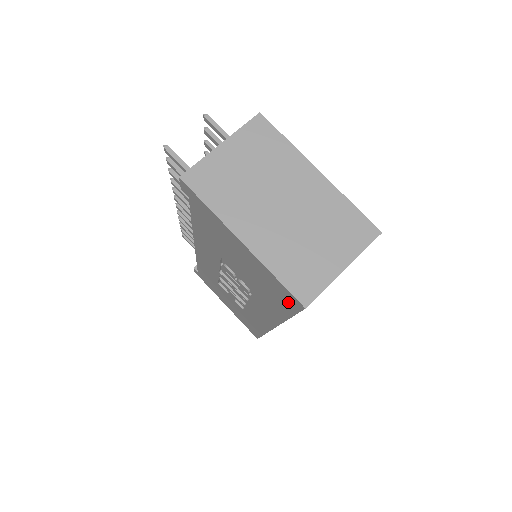
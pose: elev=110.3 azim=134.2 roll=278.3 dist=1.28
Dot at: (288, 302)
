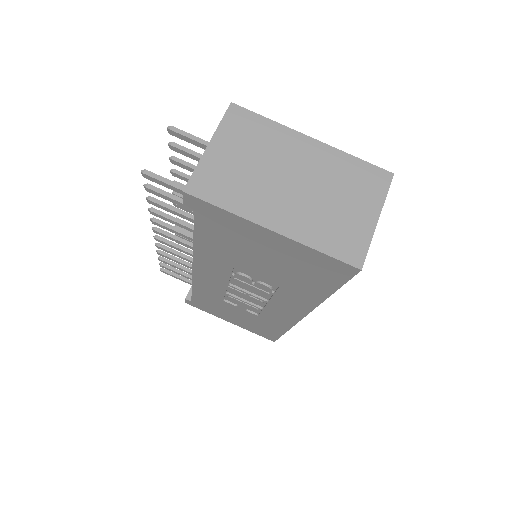
Dot at: (335, 274)
